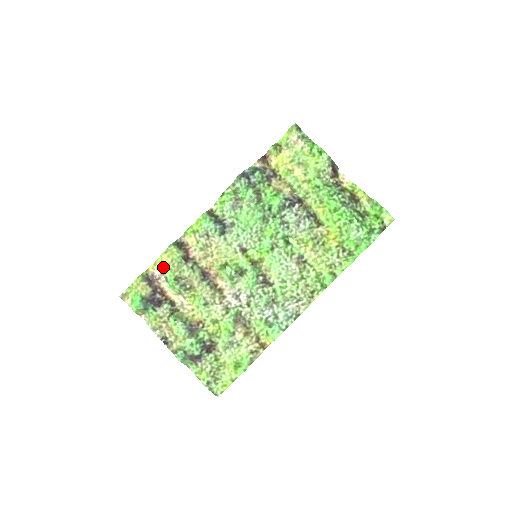
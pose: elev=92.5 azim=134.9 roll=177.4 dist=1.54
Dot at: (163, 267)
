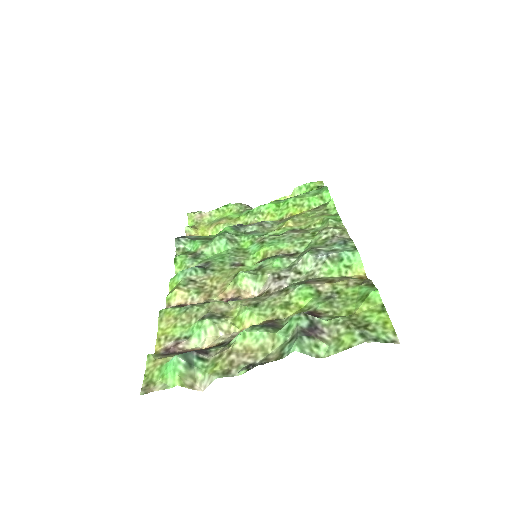
Dot at: (171, 334)
